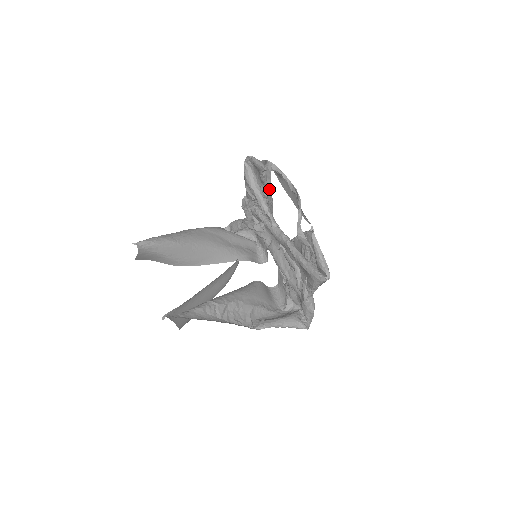
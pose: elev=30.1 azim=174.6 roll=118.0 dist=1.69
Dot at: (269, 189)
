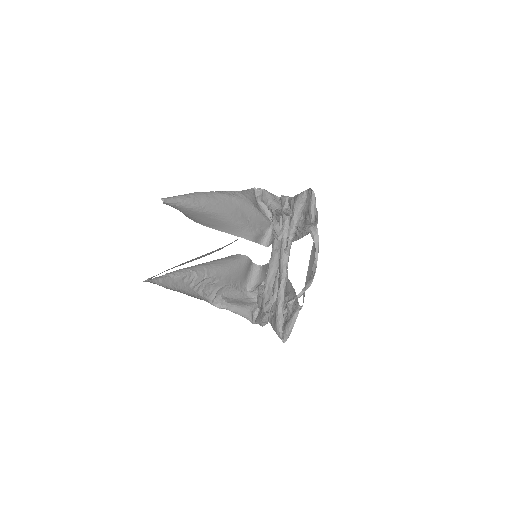
Dot at: (304, 231)
